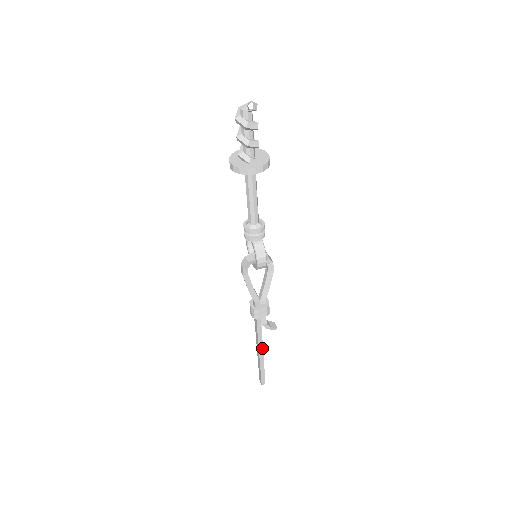
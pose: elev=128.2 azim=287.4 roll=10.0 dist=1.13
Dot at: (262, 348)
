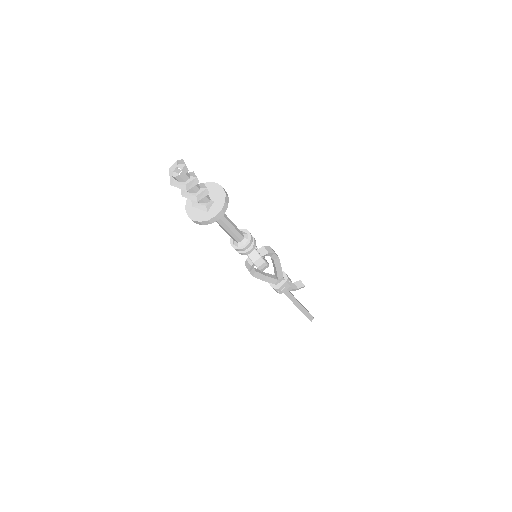
Dot at: (298, 302)
